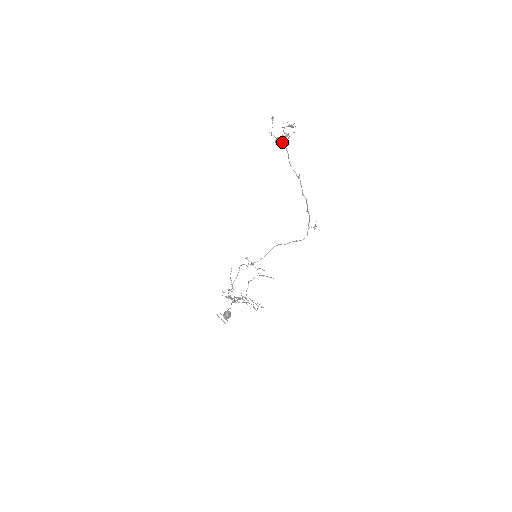
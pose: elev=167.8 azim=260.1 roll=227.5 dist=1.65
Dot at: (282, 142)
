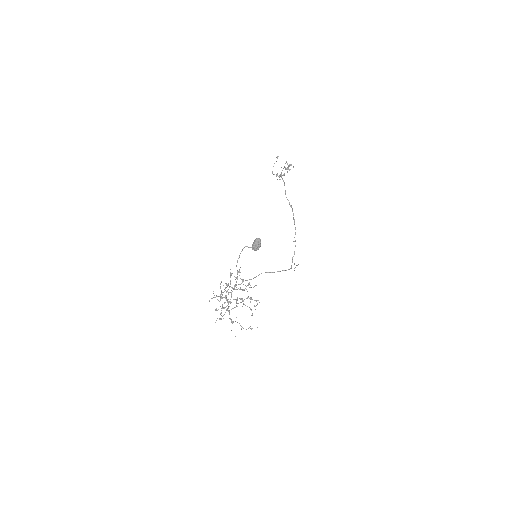
Dot at: (281, 177)
